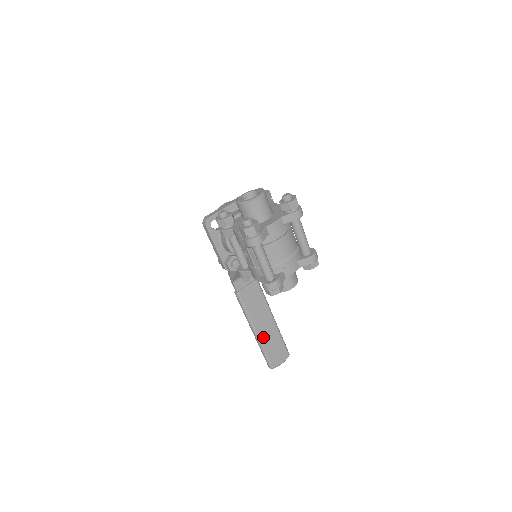
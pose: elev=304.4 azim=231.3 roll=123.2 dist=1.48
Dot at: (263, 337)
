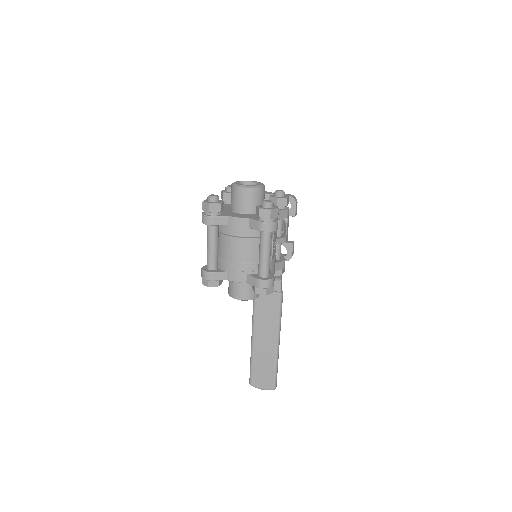
Dot at: (257, 349)
